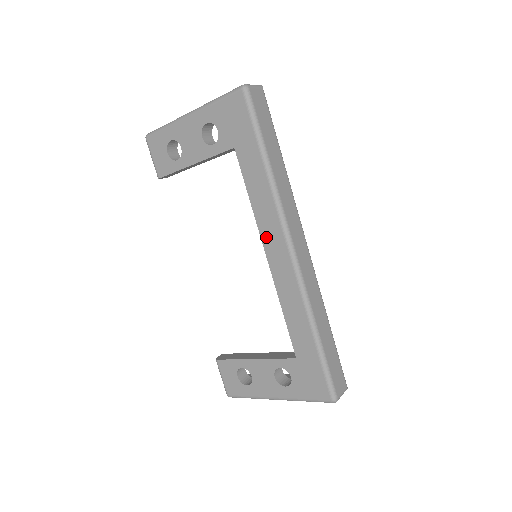
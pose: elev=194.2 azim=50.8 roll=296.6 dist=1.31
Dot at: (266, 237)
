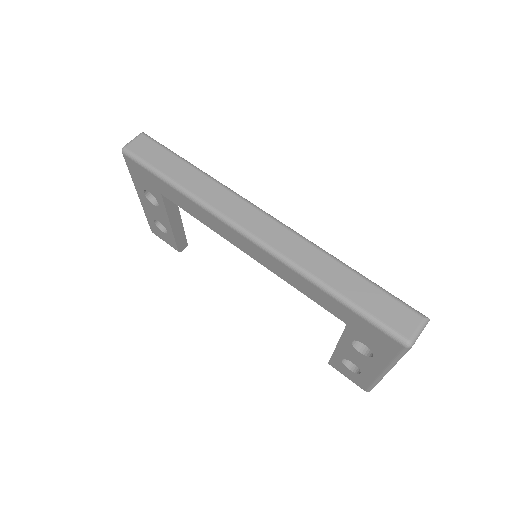
Dot at: (230, 239)
